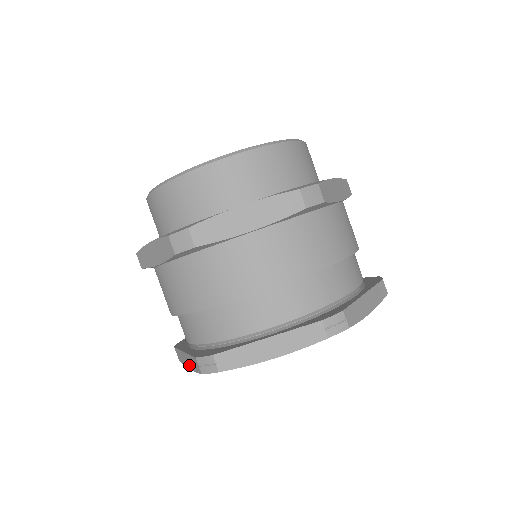
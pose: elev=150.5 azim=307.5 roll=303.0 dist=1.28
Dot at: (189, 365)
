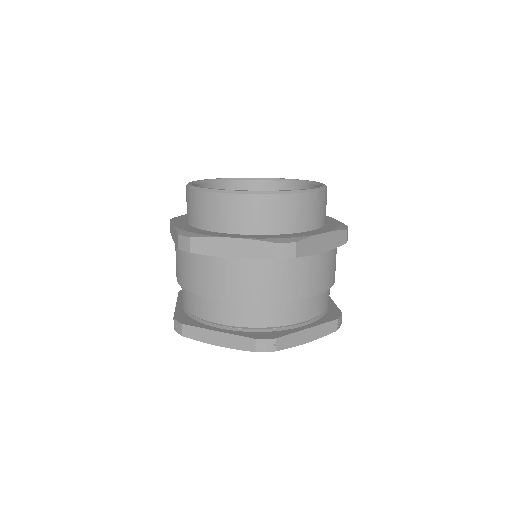
Dot at: occluded
